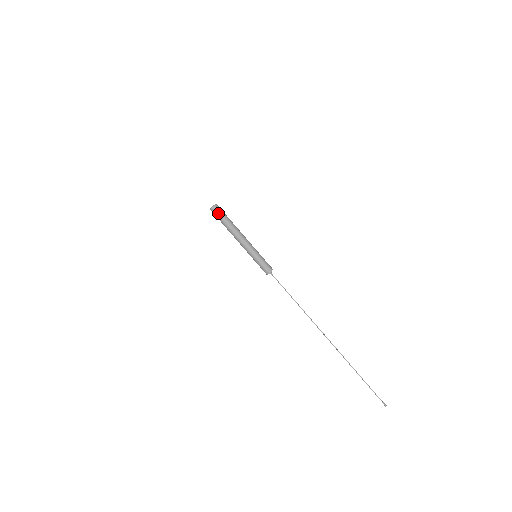
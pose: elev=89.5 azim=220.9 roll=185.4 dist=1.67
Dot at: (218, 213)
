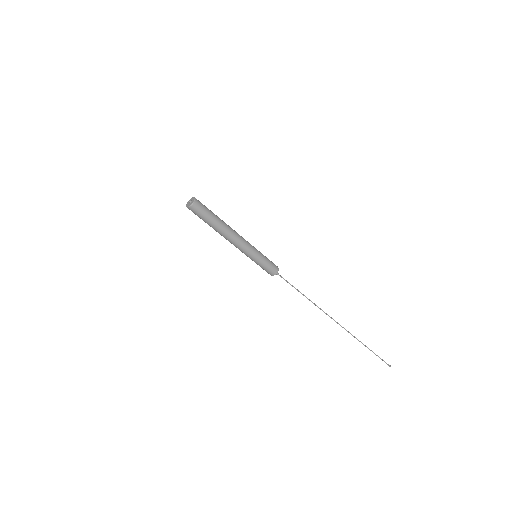
Dot at: (203, 210)
